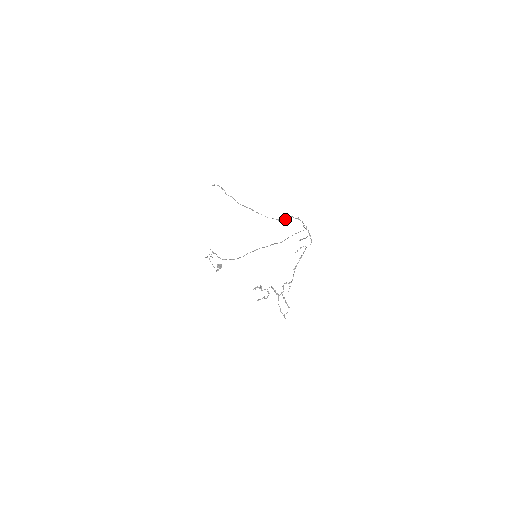
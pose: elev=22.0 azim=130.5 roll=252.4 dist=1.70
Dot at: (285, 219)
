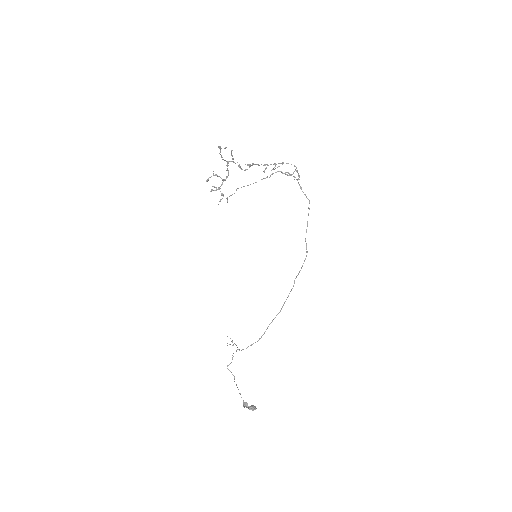
Dot at: (272, 173)
